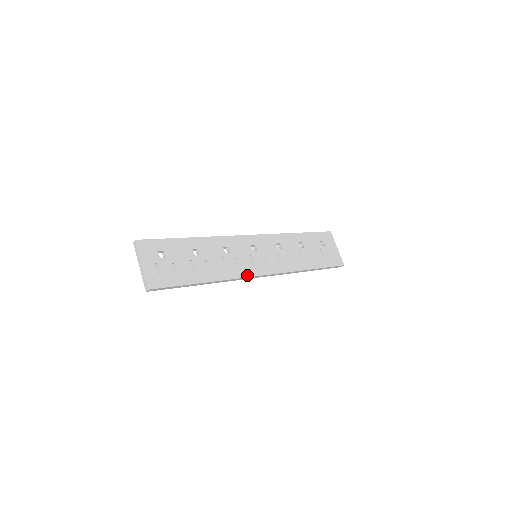
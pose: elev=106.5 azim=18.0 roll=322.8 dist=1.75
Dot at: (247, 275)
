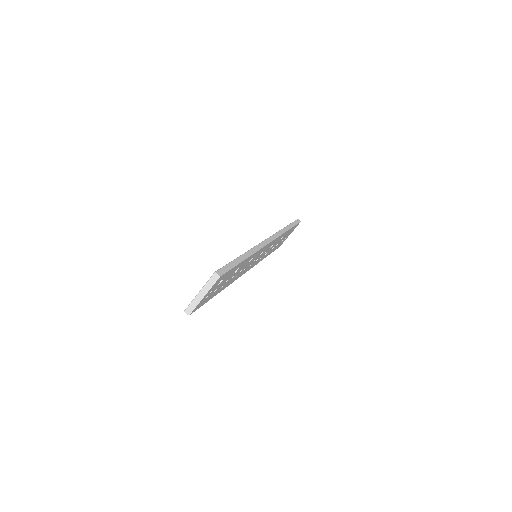
Dot at: occluded
